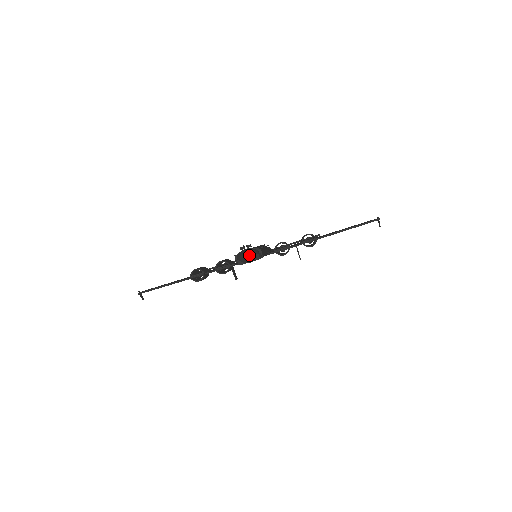
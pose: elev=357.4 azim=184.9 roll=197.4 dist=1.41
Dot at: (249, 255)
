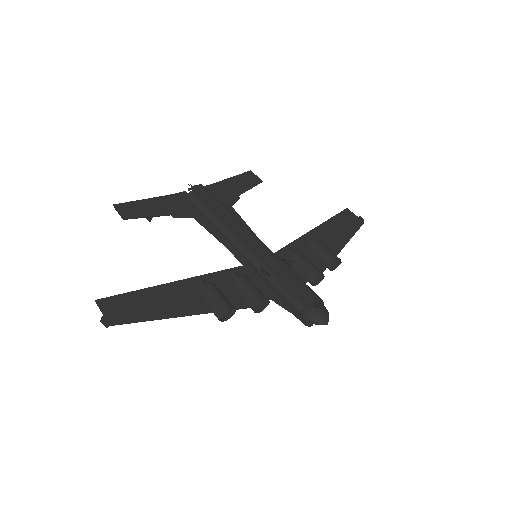
Dot at: occluded
